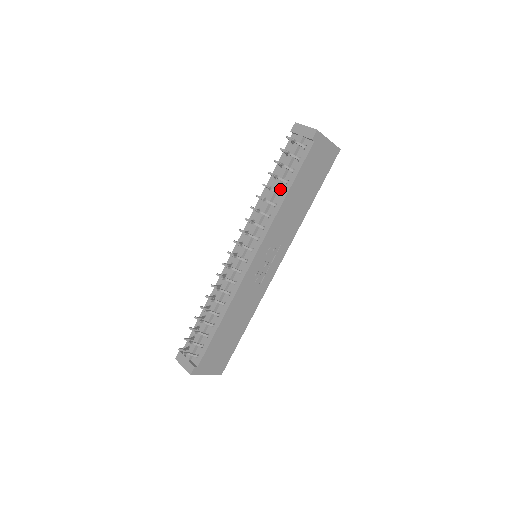
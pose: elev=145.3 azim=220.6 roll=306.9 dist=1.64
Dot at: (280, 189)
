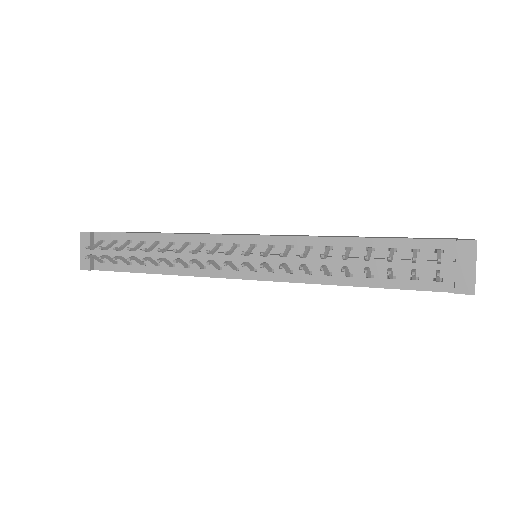
Dot at: (355, 269)
